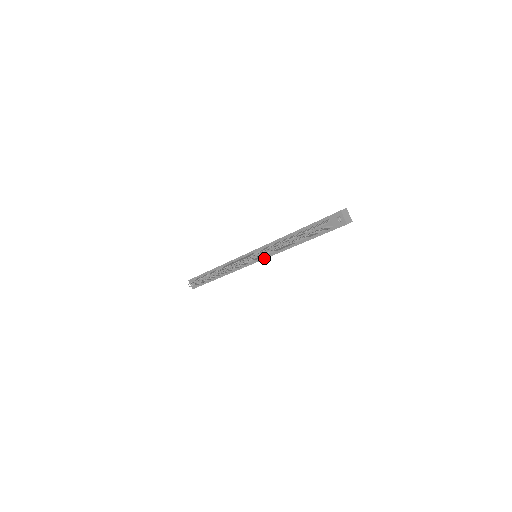
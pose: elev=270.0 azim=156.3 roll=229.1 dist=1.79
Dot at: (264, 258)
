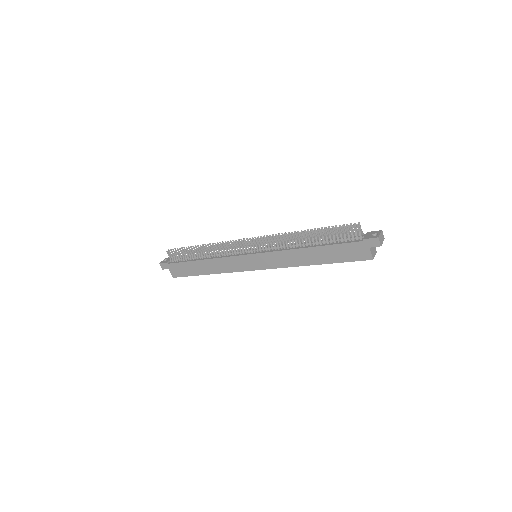
Dot at: (266, 252)
